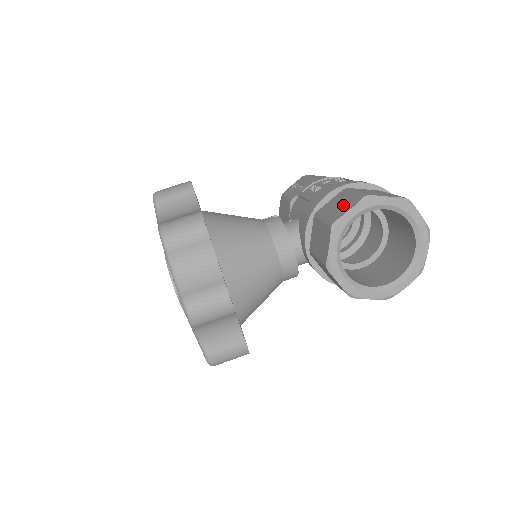
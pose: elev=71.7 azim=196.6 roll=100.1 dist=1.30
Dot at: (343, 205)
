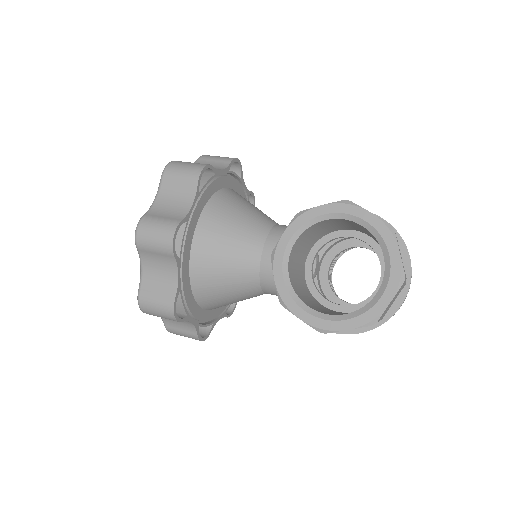
Dot at: occluded
